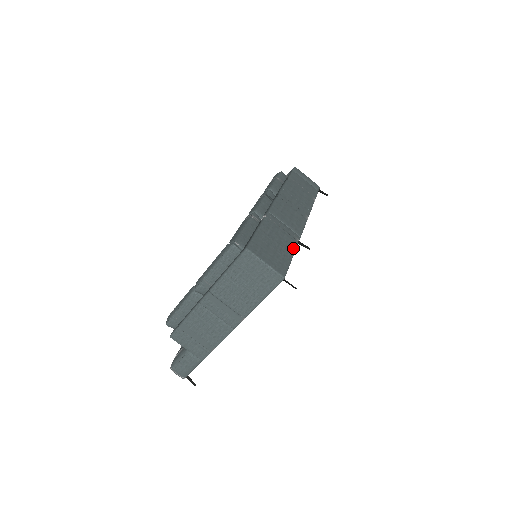
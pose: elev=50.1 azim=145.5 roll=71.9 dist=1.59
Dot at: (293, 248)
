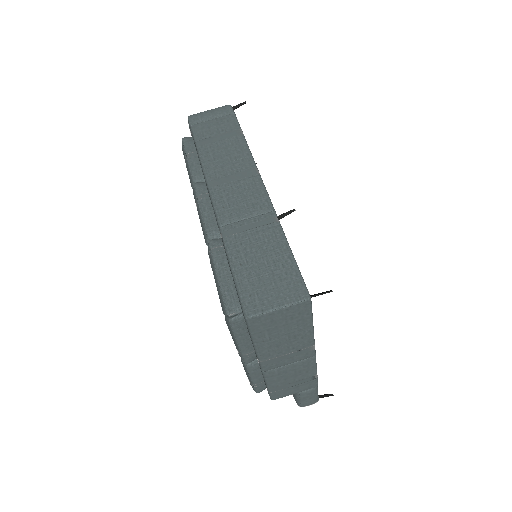
Dot at: (281, 240)
